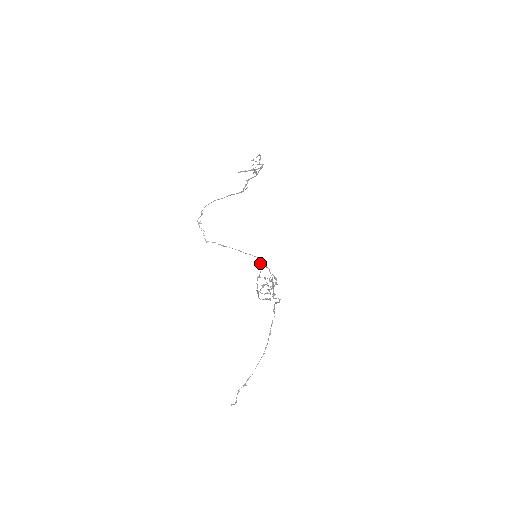
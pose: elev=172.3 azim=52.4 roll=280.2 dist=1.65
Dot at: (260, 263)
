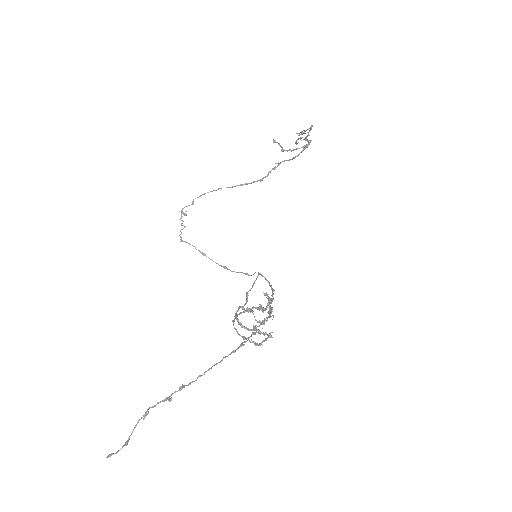
Dot at: (253, 284)
